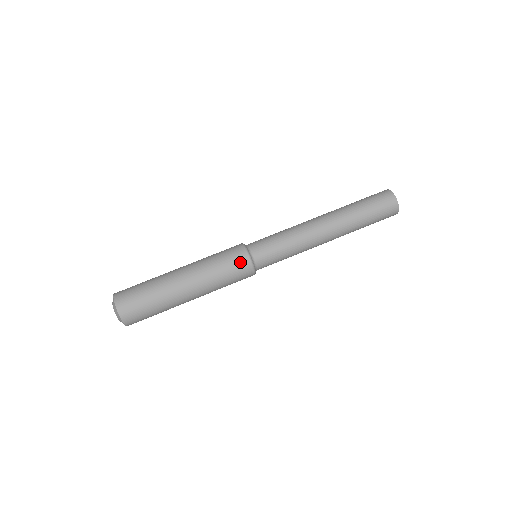
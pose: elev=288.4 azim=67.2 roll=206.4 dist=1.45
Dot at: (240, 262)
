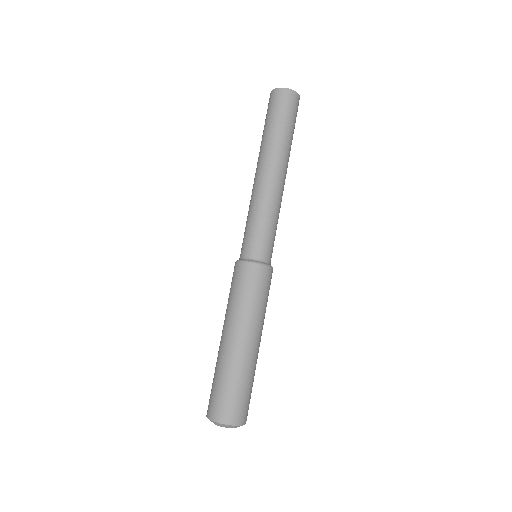
Dot at: (262, 277)
